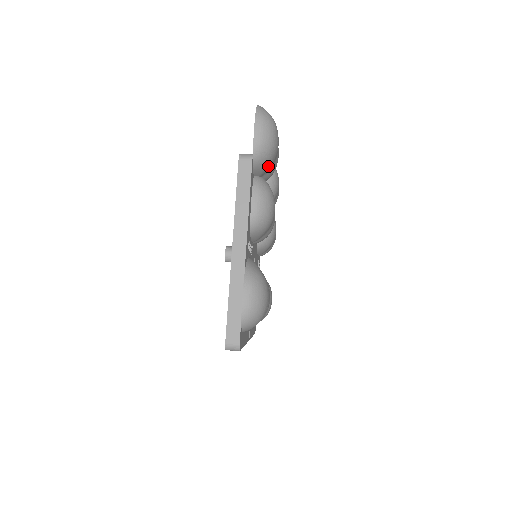
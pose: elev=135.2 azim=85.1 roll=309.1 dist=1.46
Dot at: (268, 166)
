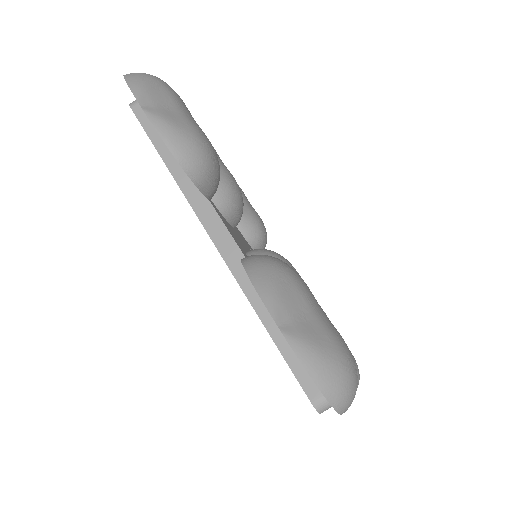
Dot at: occluded
